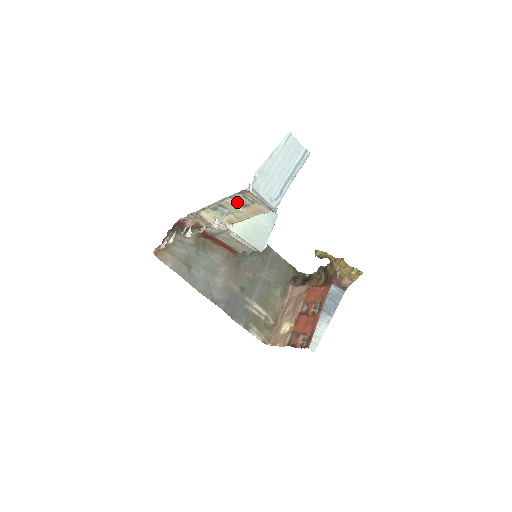
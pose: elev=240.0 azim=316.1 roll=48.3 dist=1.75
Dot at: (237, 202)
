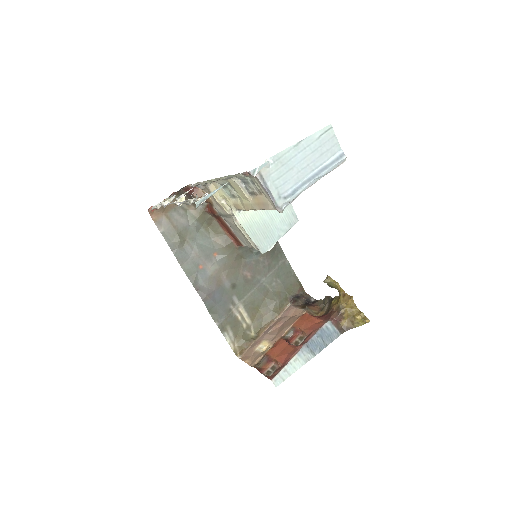
Dot at: (245, 186)
